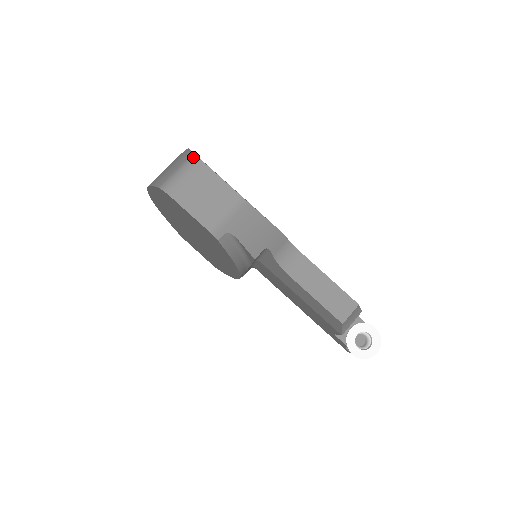
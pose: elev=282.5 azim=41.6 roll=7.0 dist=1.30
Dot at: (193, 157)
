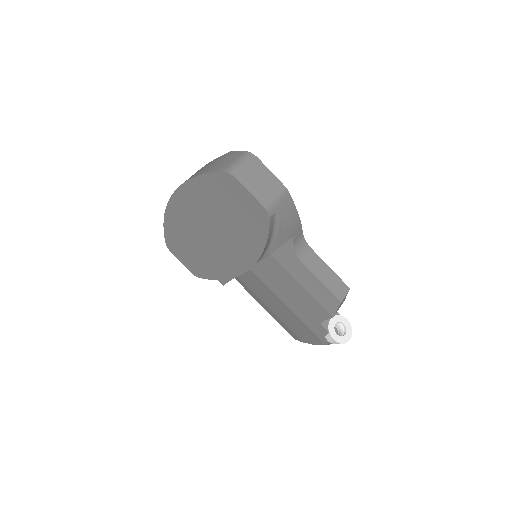
Dot at: (248, 153)
